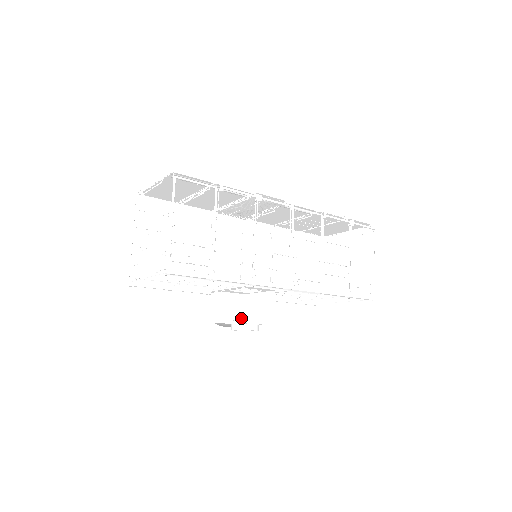
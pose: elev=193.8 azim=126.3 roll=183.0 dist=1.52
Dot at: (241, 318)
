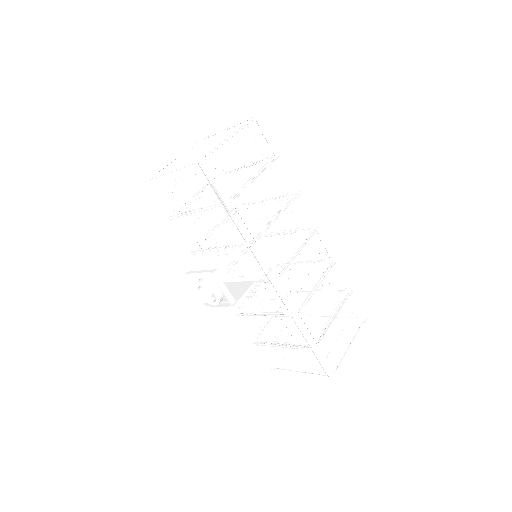
Dot at: (216, 272)
